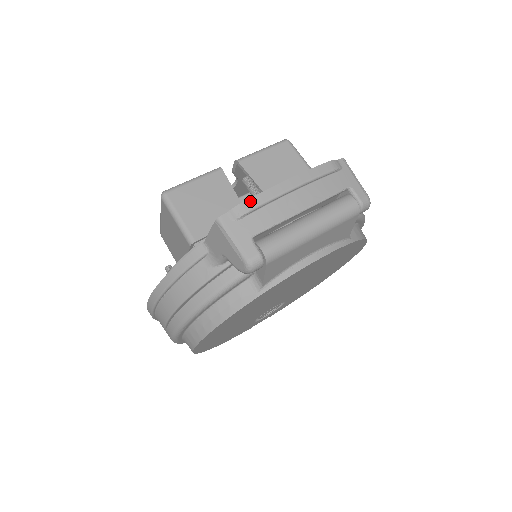
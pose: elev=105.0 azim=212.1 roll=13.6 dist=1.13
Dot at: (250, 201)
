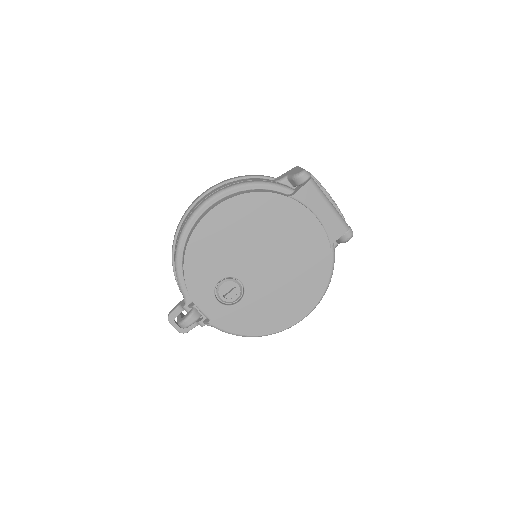
Dot at: (313, 176)
